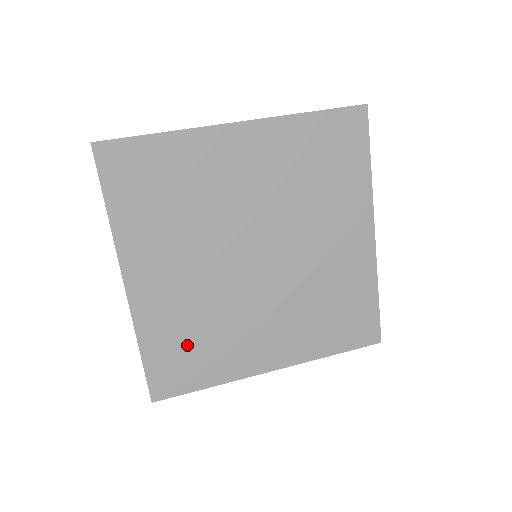
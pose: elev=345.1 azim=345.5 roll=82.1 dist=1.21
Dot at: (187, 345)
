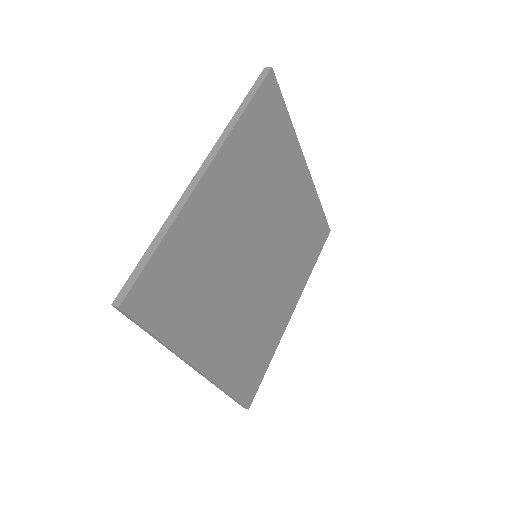
Dot at: (186, 277)
